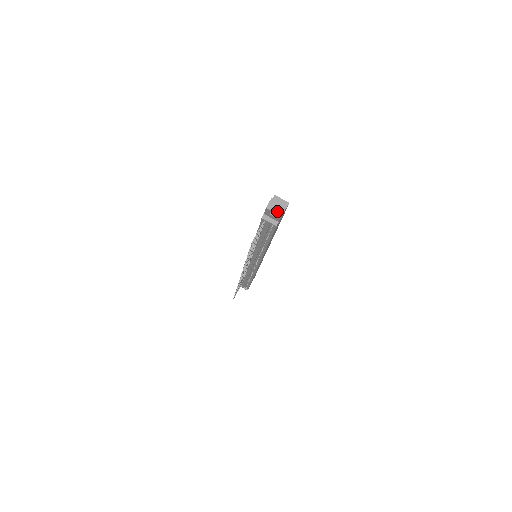
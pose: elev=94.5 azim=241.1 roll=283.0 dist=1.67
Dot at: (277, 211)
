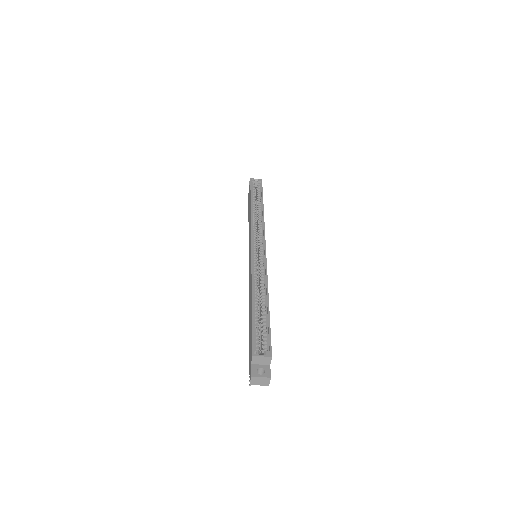
Dot at: (262, 384)
